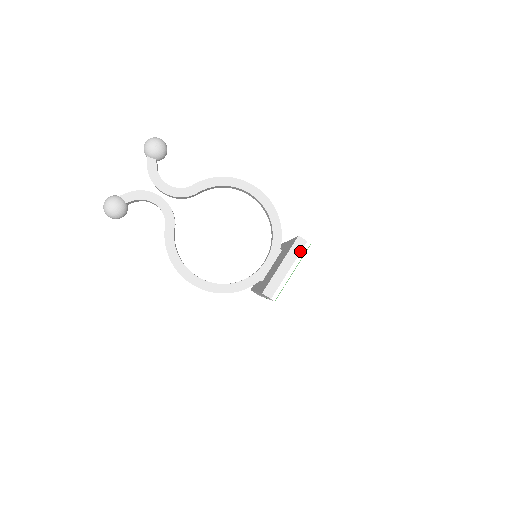
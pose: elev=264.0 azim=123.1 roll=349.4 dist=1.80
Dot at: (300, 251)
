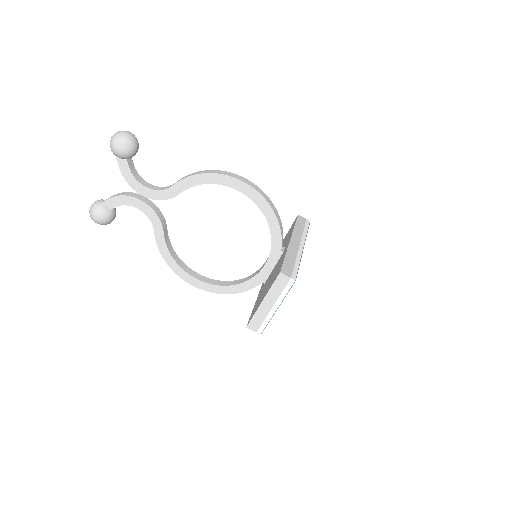
Dot at: (283, 288)
